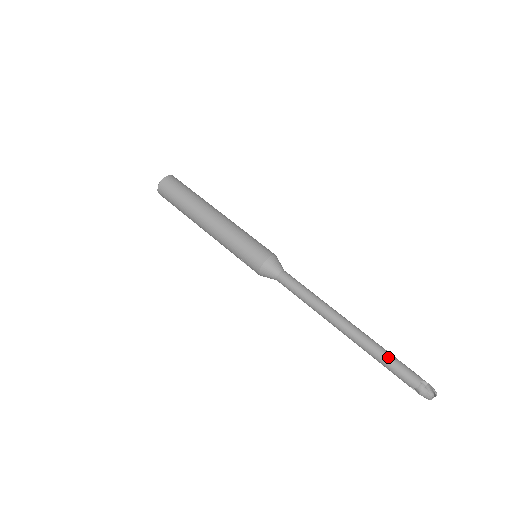
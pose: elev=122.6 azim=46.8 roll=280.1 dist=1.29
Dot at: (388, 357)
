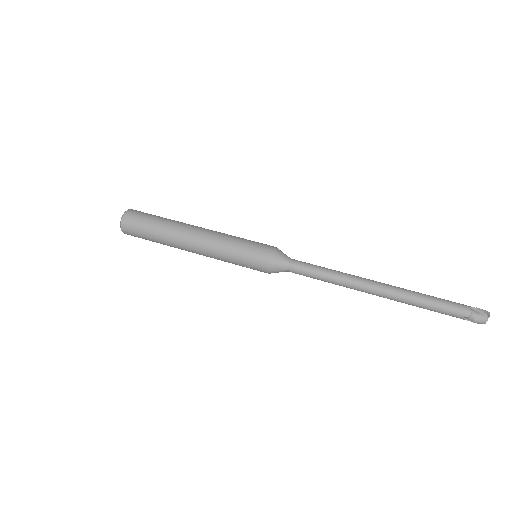
Dot at: (431, 298)
